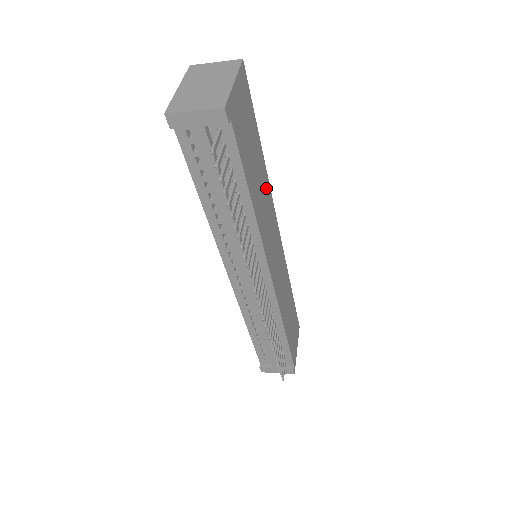
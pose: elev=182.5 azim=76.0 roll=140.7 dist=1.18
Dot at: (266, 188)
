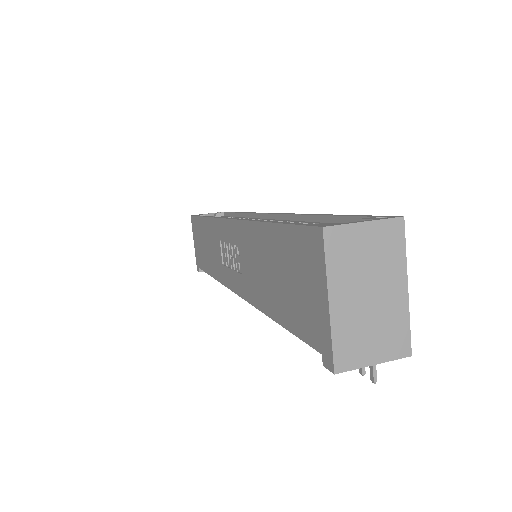
Dot at: occluded
